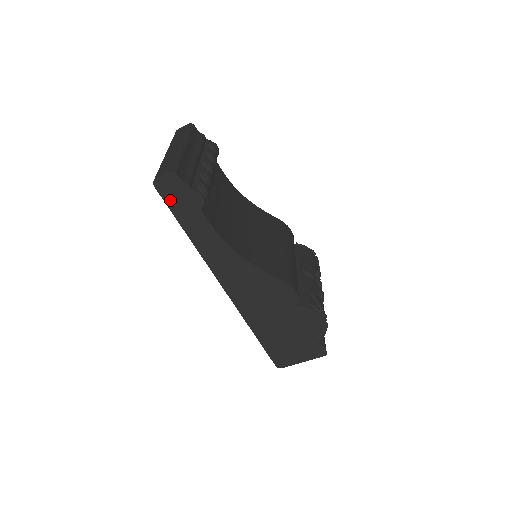
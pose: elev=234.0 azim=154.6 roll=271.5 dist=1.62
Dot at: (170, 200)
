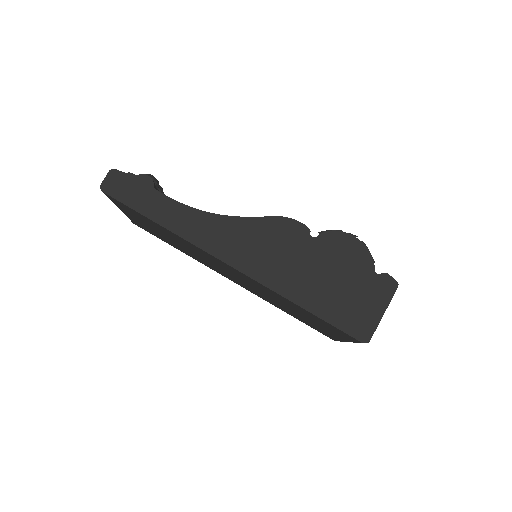
Dot at: (123, 197)
